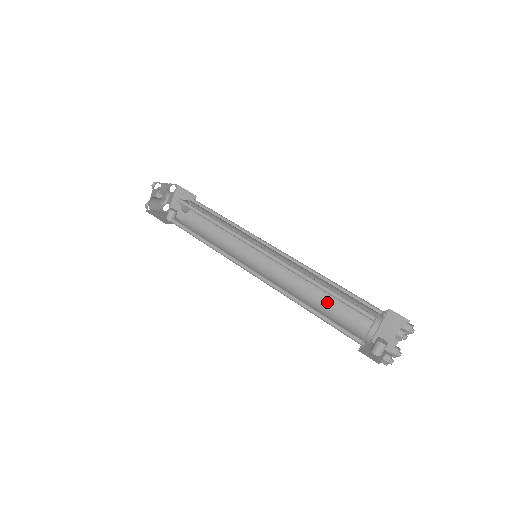
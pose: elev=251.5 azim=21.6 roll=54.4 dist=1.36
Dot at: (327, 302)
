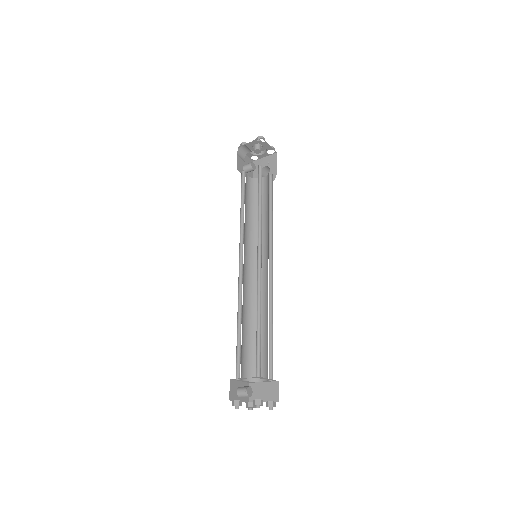
Dot at: occluded
